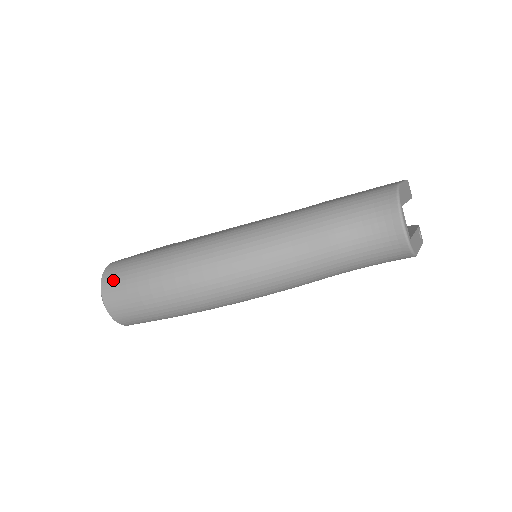
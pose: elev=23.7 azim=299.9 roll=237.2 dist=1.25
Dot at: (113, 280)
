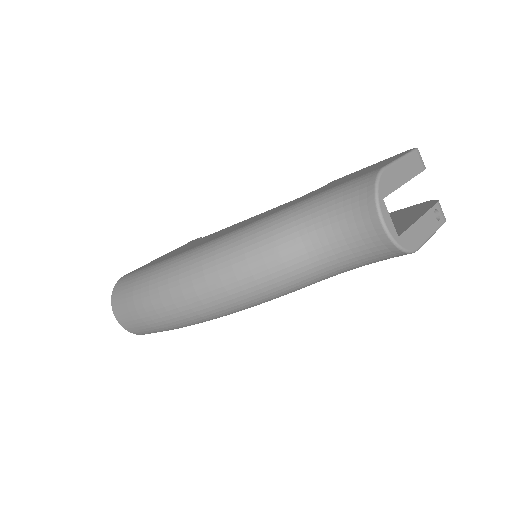
Dot at: (118, 298)
